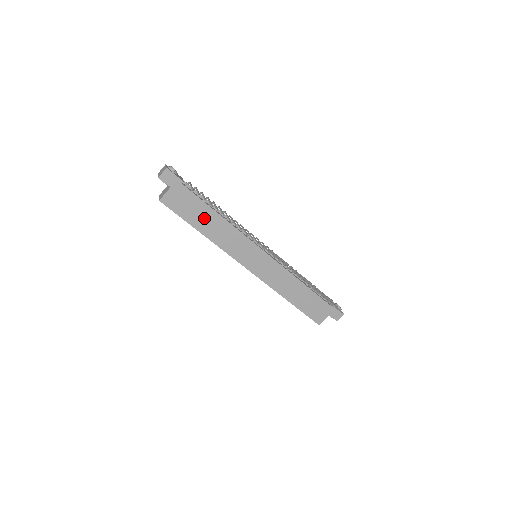
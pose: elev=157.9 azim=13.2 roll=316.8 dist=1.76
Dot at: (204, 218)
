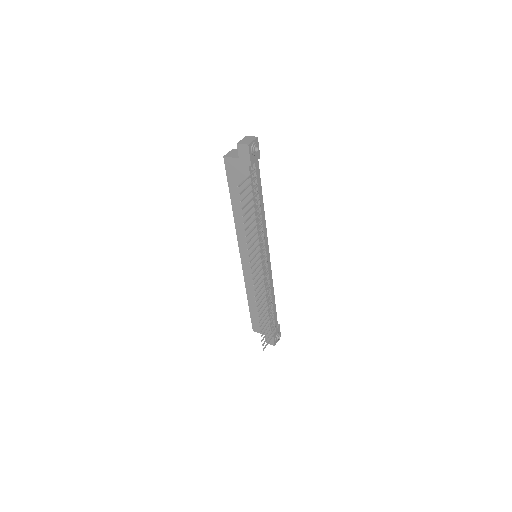
Dot at: (243, 200)
